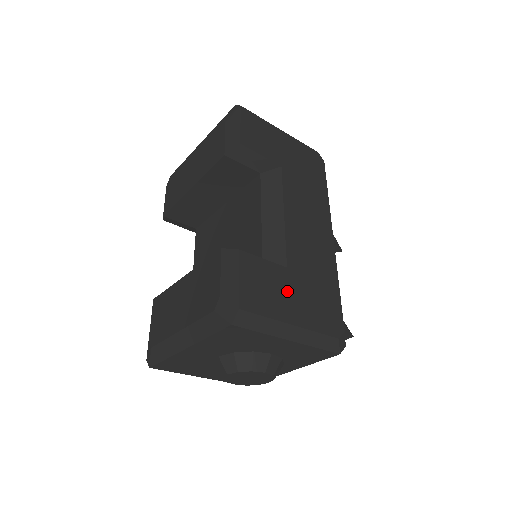
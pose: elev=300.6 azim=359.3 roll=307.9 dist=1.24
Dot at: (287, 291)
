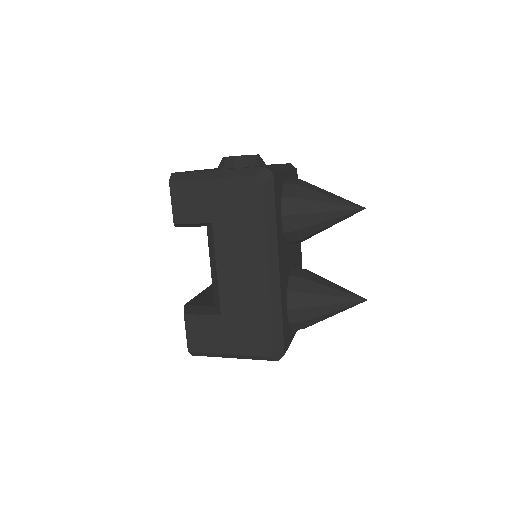
Dot at: (221, 332)
